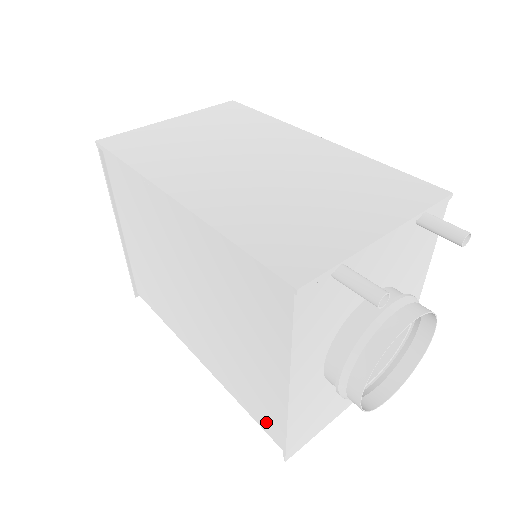
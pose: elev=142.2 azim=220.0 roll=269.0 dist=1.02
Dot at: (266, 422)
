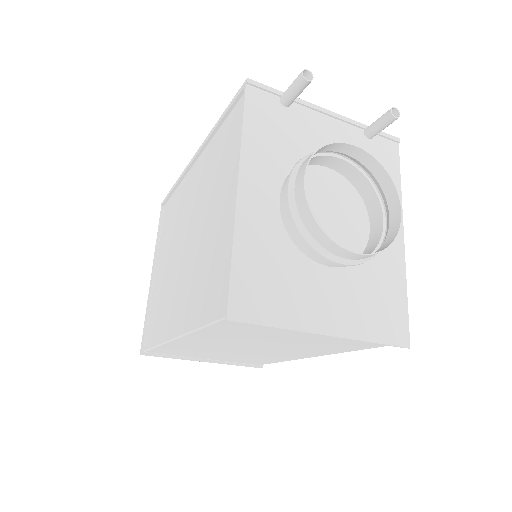
Dot at: (218, 298)
